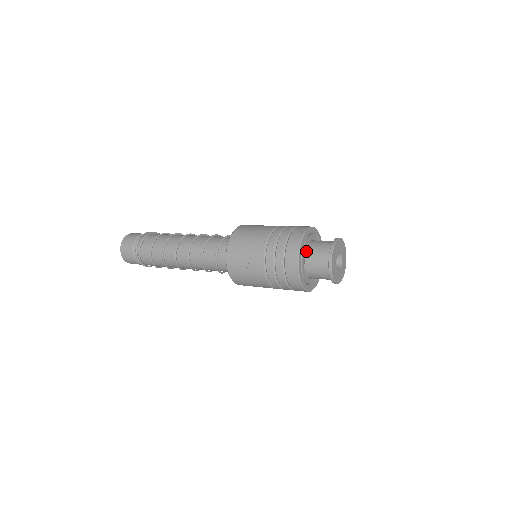
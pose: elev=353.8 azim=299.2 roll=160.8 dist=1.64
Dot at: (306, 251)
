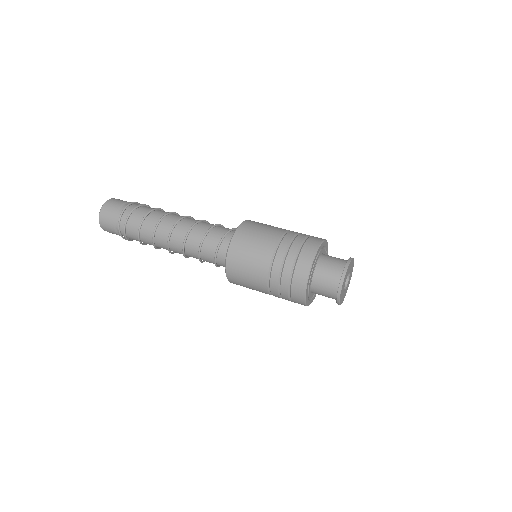
Dot at: (311, 291)
